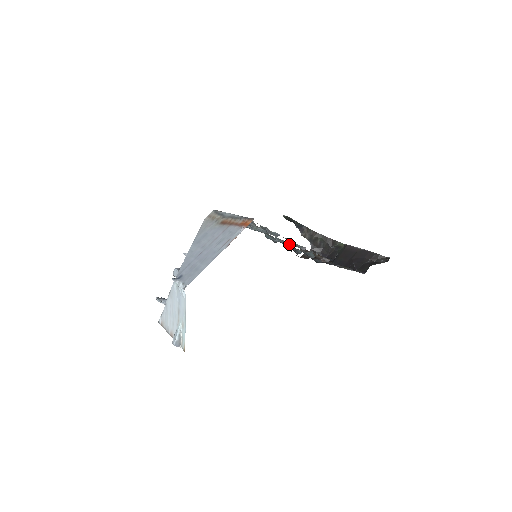
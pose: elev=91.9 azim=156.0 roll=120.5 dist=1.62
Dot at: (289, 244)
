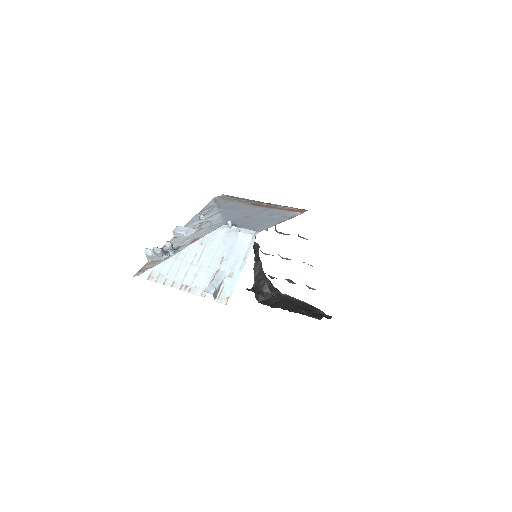
Dot at: (288, 259)
